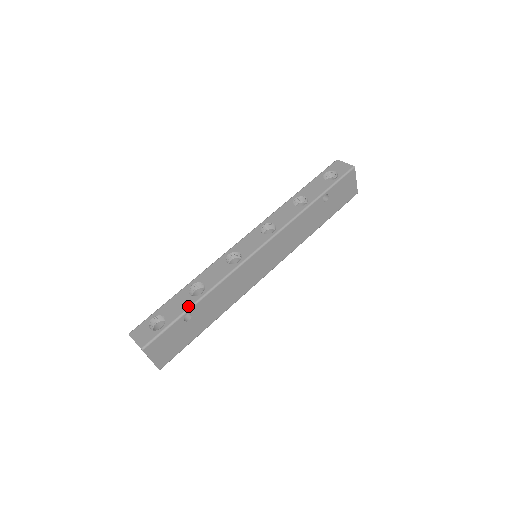
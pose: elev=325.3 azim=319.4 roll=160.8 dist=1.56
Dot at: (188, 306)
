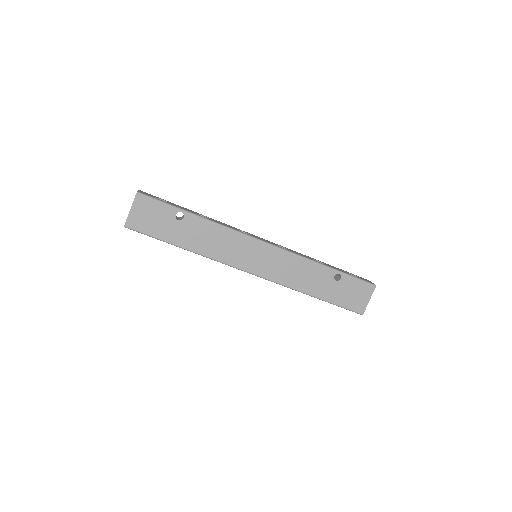
Dot at: (188, 211)
